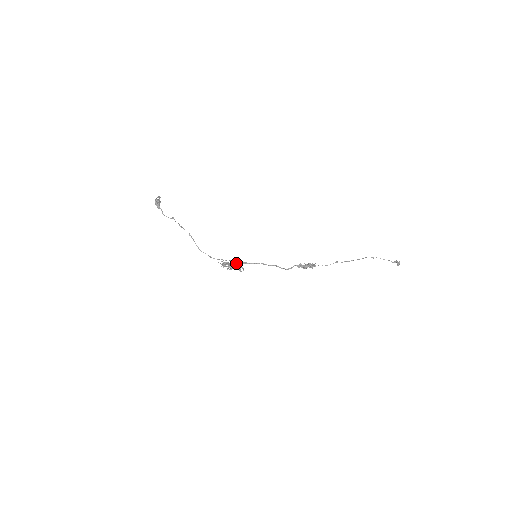
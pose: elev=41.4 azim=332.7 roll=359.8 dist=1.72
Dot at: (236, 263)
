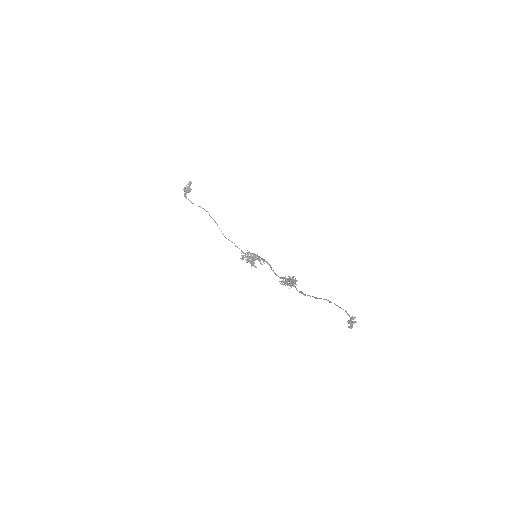
Dot at: (252, 256)
